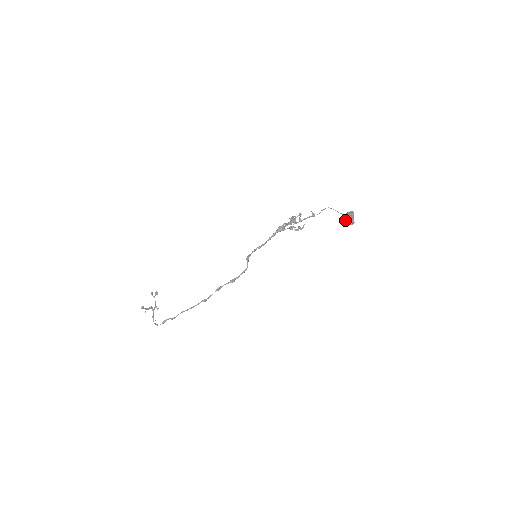
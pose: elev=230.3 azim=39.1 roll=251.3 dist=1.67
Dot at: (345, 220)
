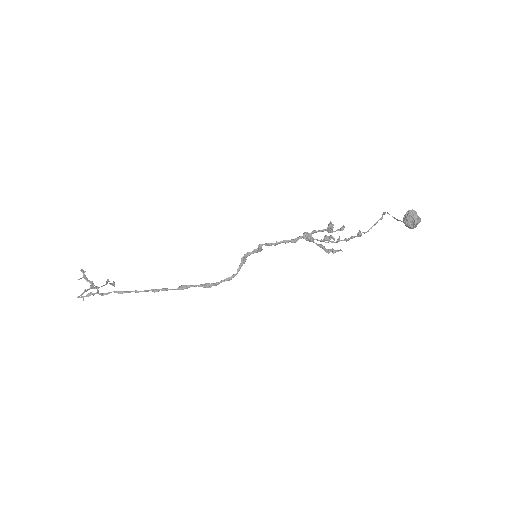
Dot at: (404, 216)
